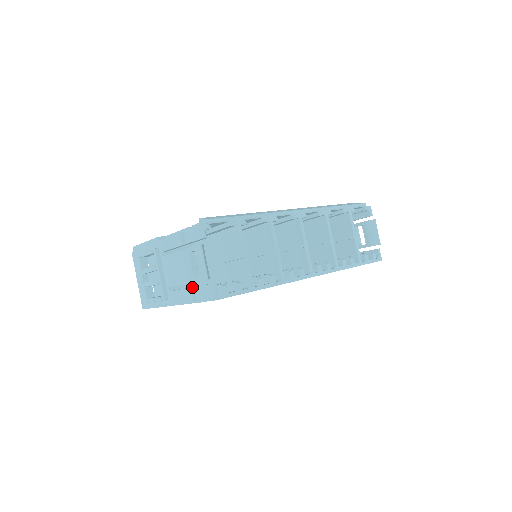
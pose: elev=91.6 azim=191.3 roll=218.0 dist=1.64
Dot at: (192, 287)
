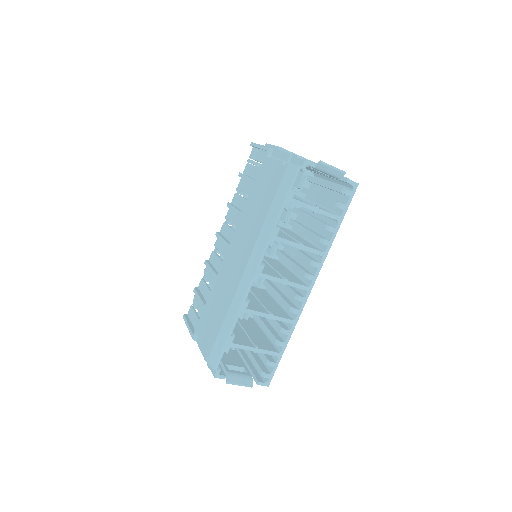
Dot at: occluded
